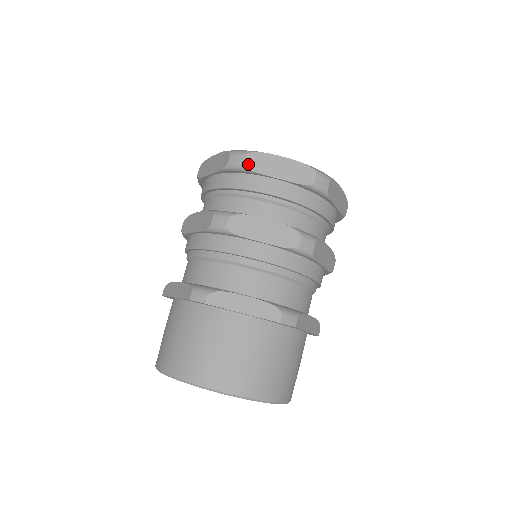
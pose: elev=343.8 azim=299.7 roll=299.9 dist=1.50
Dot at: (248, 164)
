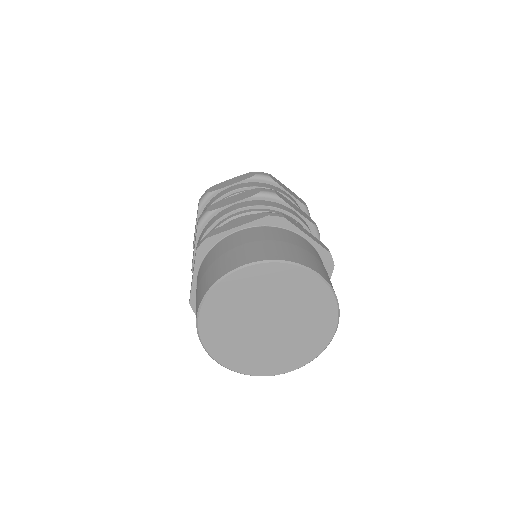
Dot at: (272, 177)
